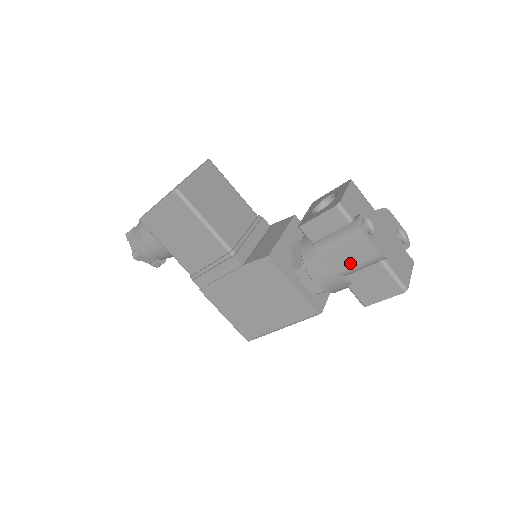
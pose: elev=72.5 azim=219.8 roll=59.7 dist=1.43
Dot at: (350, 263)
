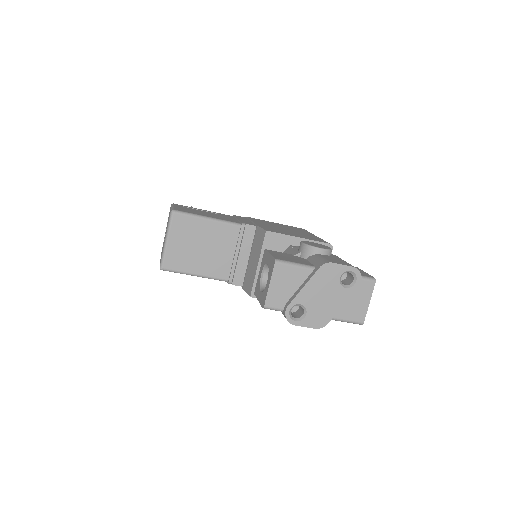
Dot at: occluded
